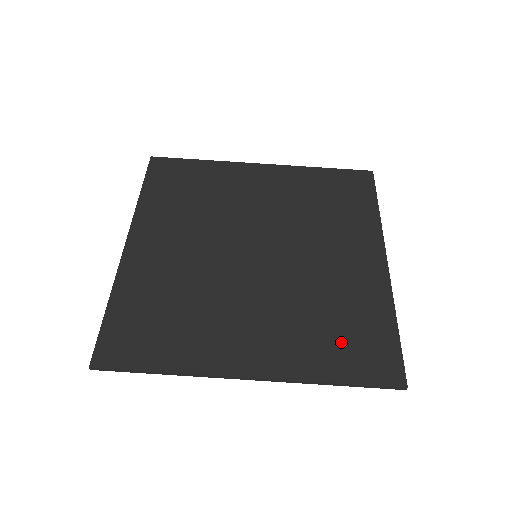
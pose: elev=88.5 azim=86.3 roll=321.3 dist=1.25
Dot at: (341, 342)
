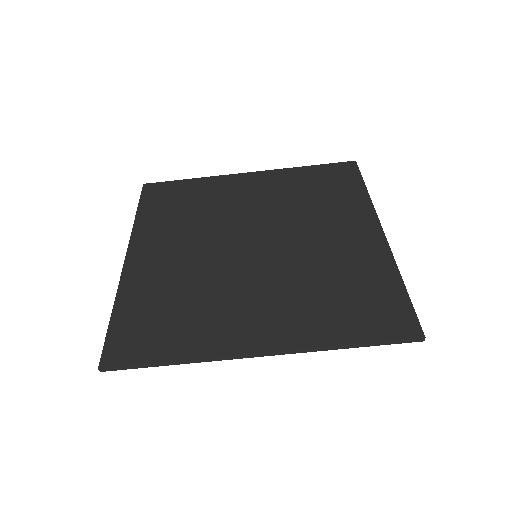
Dot at: (349, 307)
